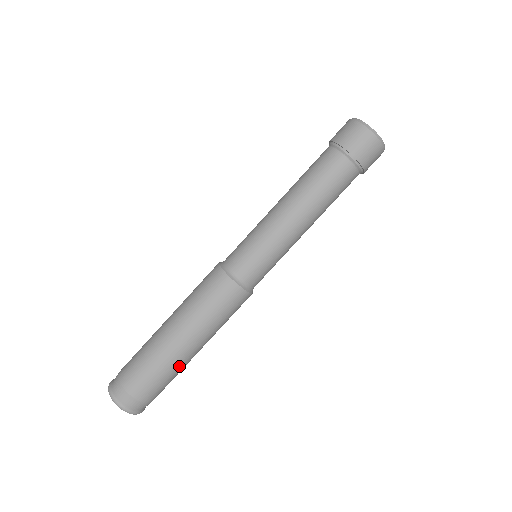
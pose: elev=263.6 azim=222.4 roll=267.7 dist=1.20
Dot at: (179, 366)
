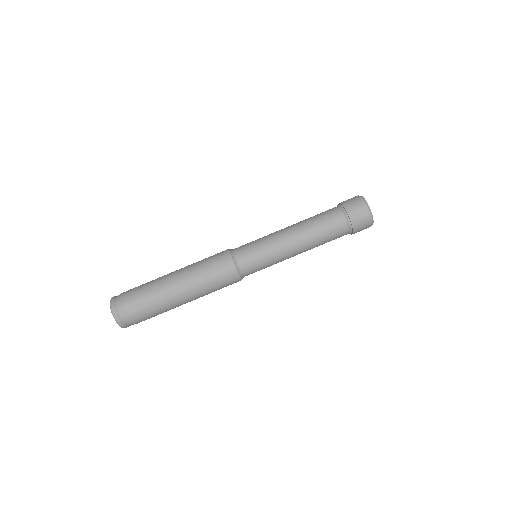
Dot at: (166, 303)
